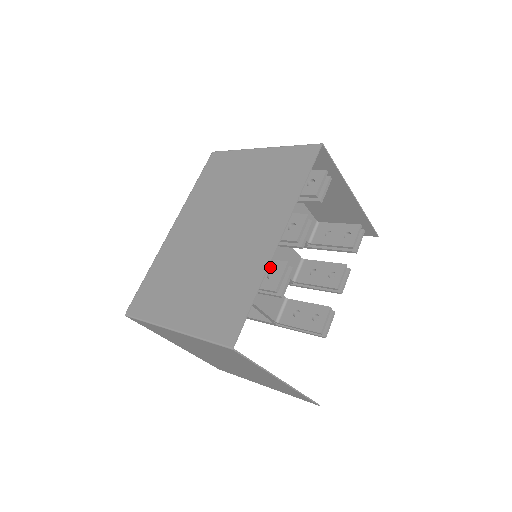
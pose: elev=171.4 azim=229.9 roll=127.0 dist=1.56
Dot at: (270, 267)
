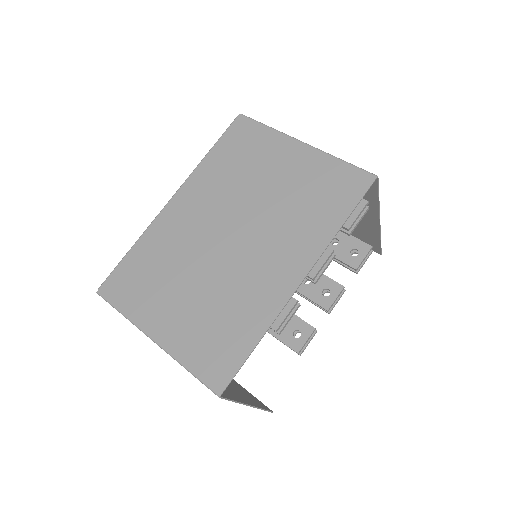
Dot at: occluded
